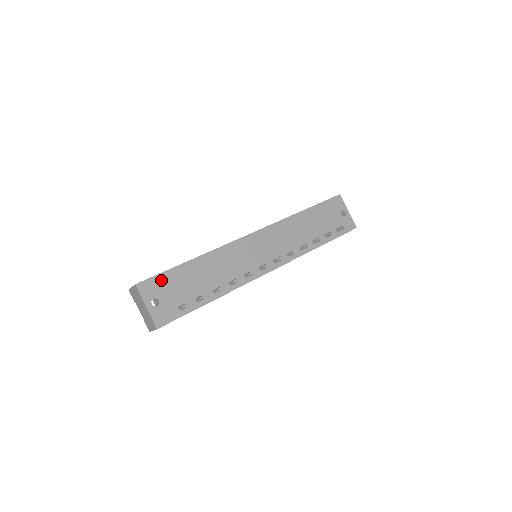
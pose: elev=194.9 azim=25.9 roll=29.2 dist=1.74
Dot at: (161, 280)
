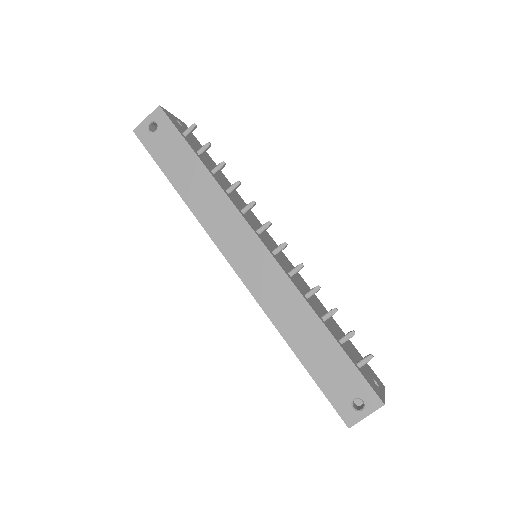
Dot at: (197, 142)
